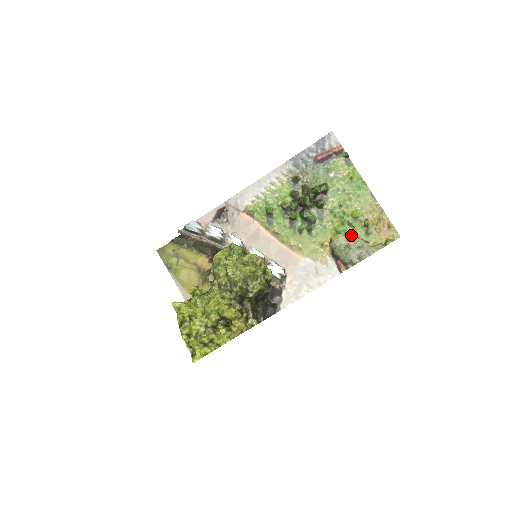
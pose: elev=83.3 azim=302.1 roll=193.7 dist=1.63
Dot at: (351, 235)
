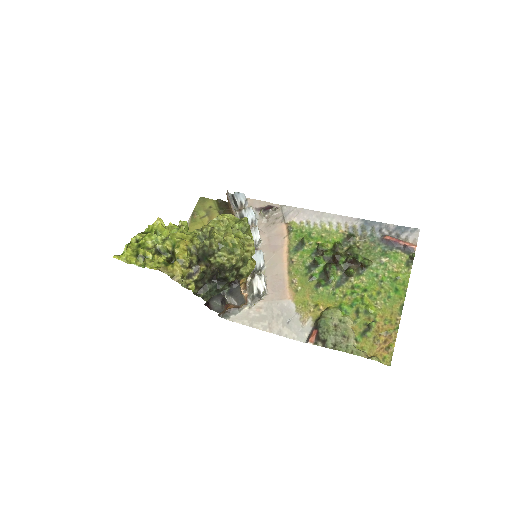
Dot at: (348, 320)
